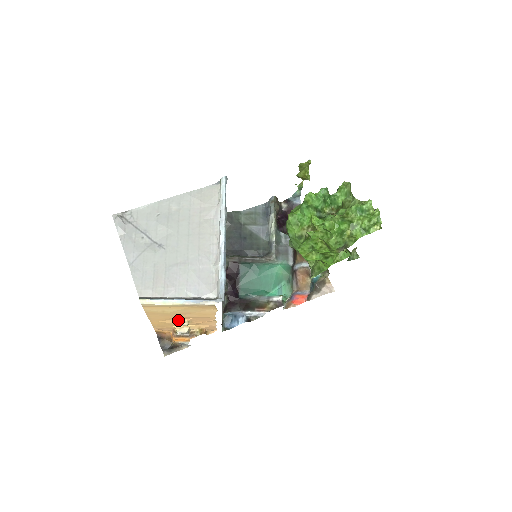
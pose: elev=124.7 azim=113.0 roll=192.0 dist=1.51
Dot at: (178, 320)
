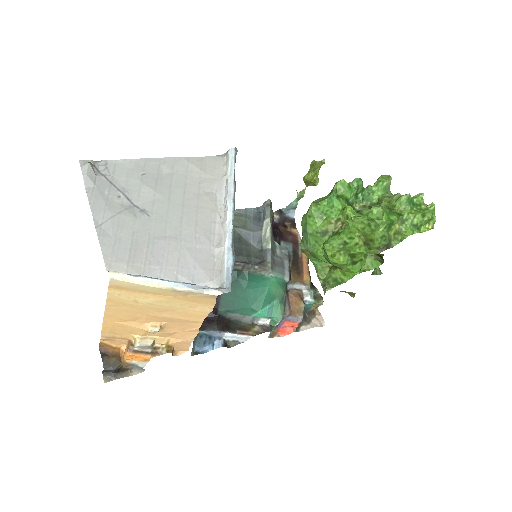
Dot at: (146, 323)
